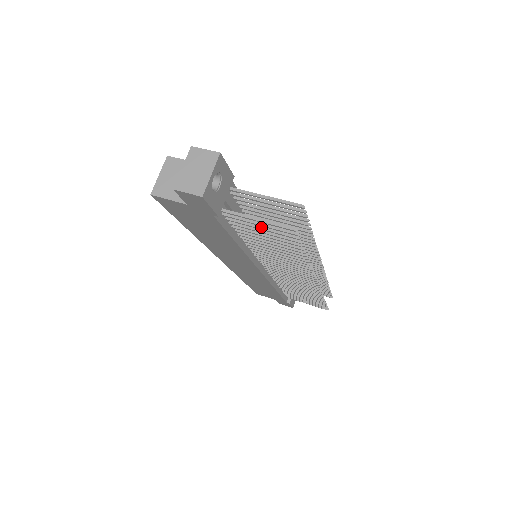
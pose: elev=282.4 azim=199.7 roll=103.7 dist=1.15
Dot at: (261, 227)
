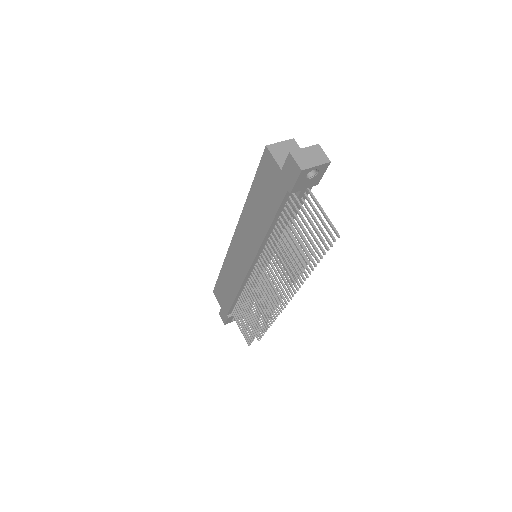
Dot at: (302, 225)
